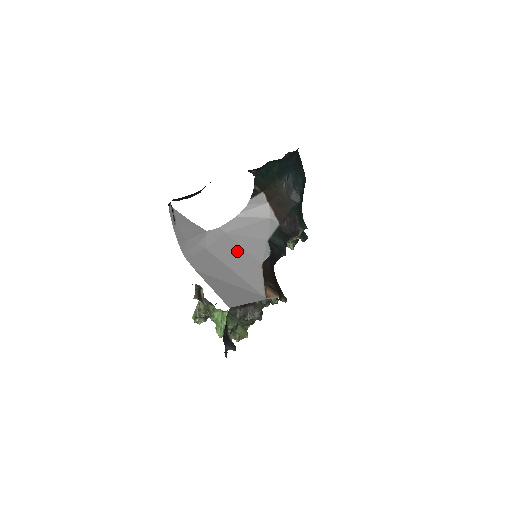
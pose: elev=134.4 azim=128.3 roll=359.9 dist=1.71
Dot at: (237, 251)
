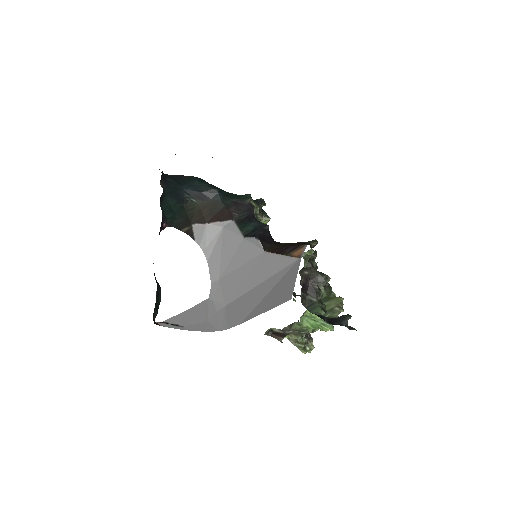
Dot at: (241, 273)
